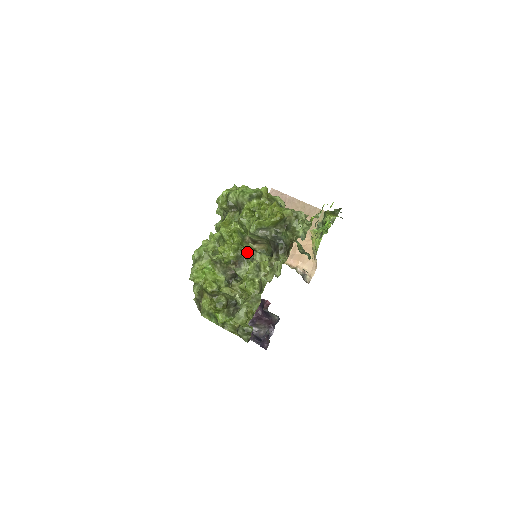
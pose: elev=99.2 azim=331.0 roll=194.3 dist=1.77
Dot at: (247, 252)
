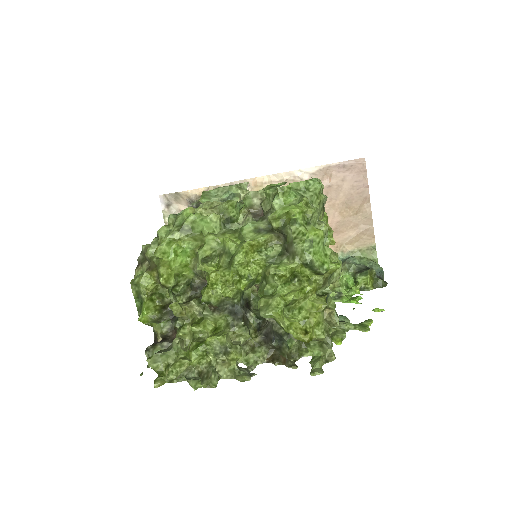
Dot at: (237, 309)
